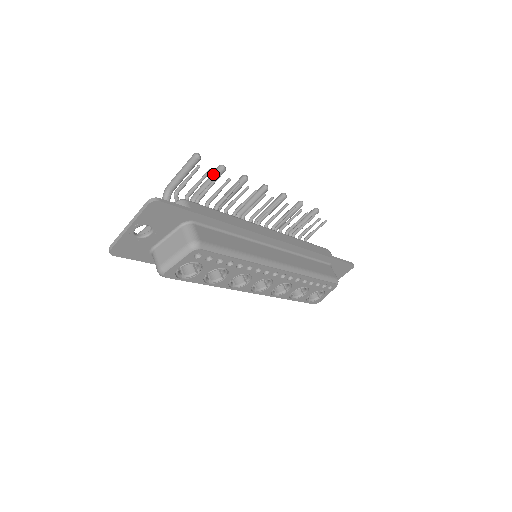
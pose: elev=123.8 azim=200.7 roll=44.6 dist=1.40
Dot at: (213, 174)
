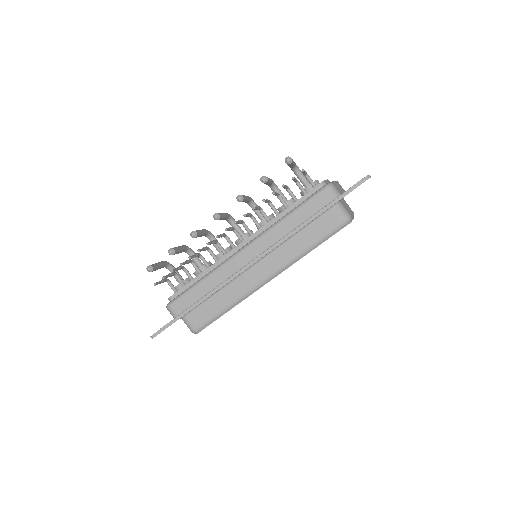
Dot at: occluded
